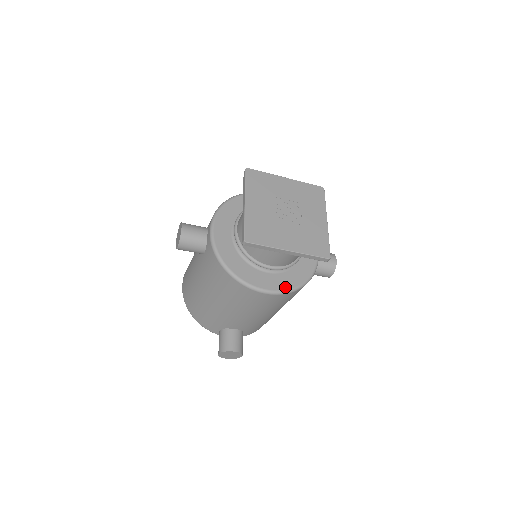
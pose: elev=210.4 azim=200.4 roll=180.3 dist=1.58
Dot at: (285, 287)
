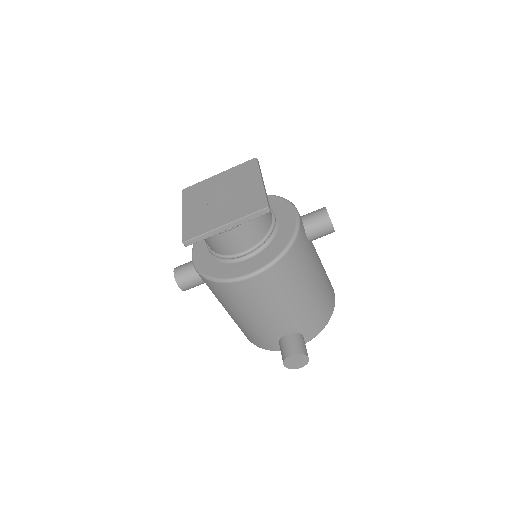
Dot at: (266, 262)
